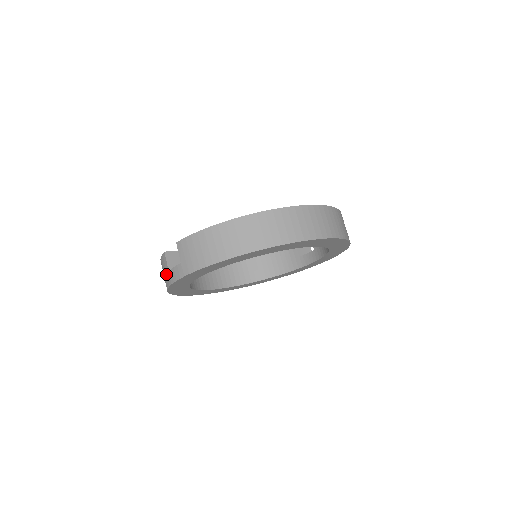
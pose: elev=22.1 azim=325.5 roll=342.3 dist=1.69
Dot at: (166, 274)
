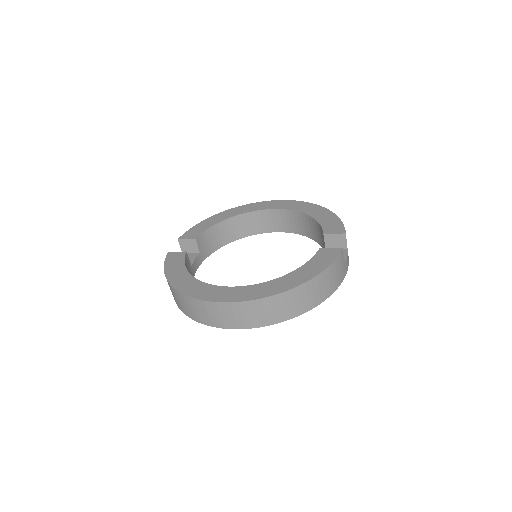
Dot at: occluded
